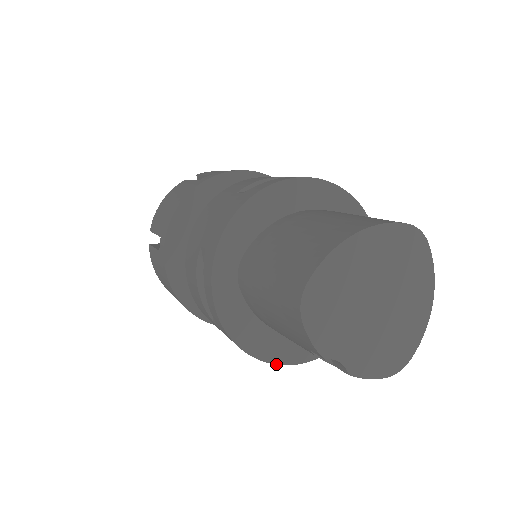
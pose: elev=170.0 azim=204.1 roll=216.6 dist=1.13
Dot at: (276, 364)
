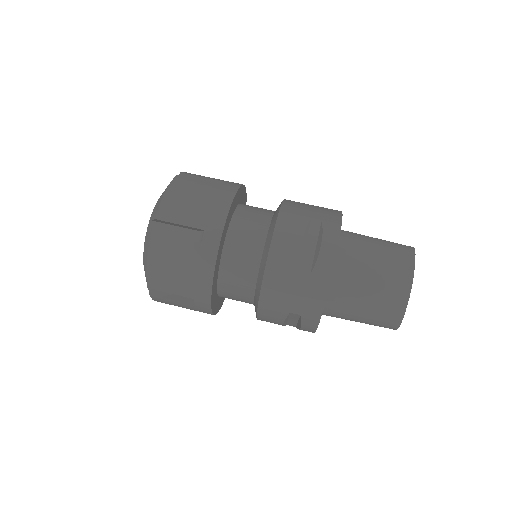
Dot at: occluded
